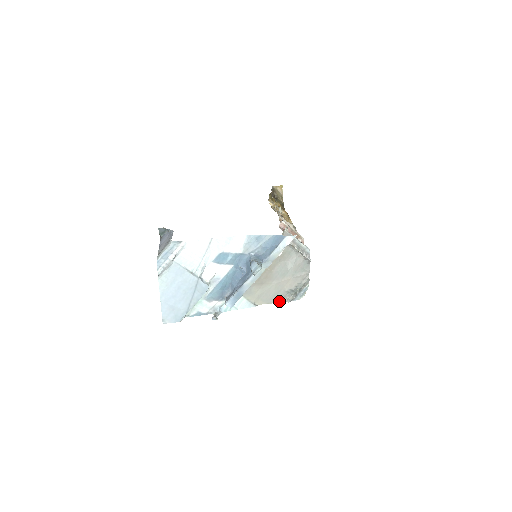
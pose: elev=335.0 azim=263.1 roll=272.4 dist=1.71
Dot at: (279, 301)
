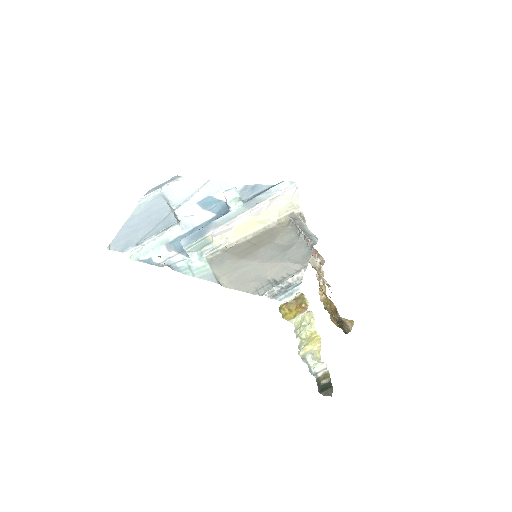
Dot at: (253, 292)
